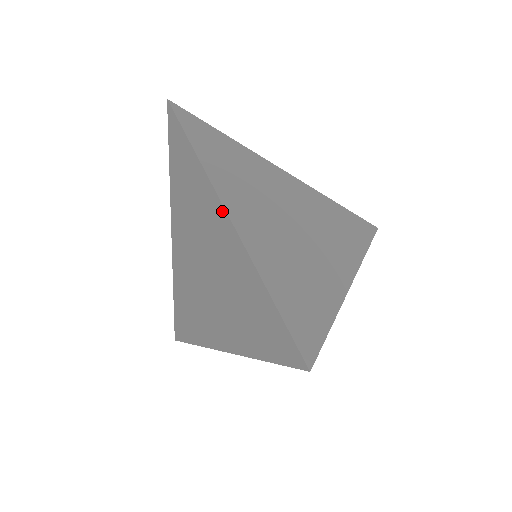
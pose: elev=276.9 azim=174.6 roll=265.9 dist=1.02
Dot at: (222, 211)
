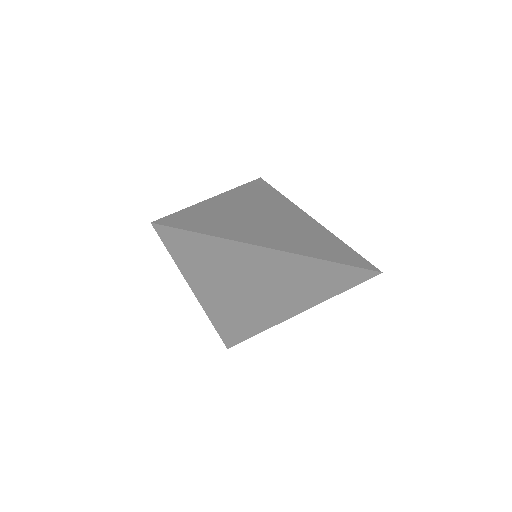
Dot at: (266, 251)
